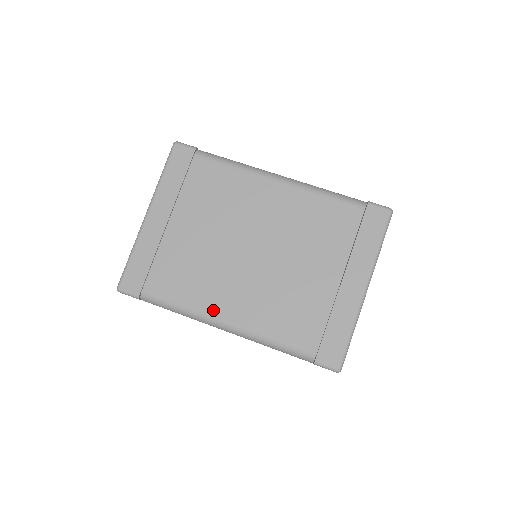
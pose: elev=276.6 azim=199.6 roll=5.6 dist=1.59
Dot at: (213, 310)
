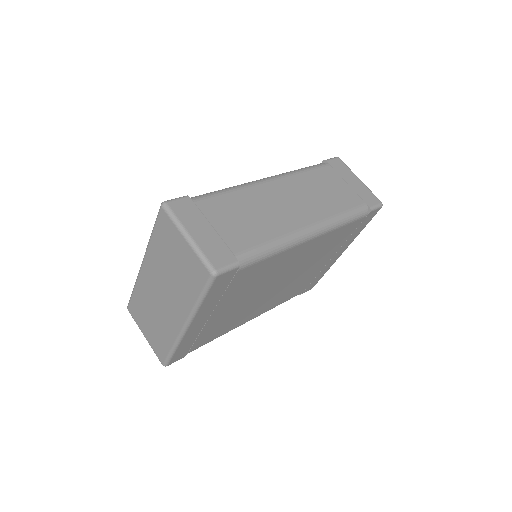
Dot at: (243, 323)
